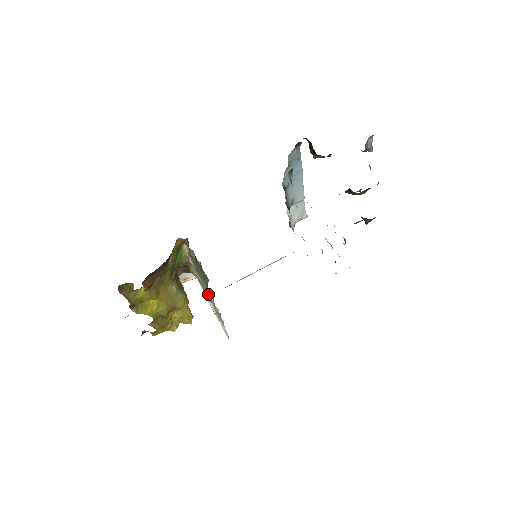
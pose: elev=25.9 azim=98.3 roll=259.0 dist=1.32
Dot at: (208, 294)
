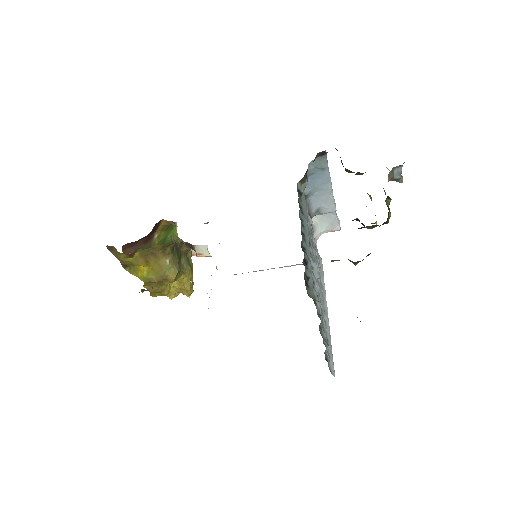
Dot at: occluded
